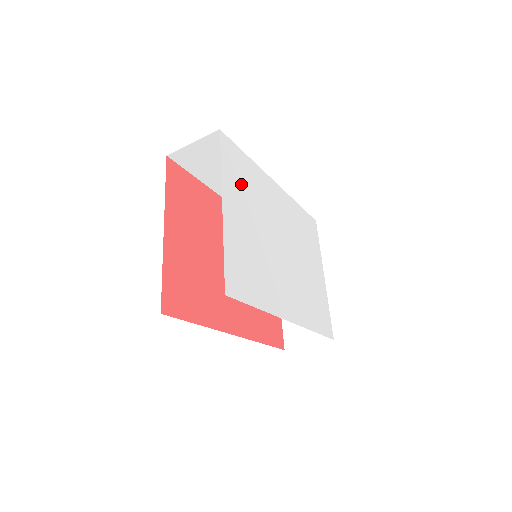
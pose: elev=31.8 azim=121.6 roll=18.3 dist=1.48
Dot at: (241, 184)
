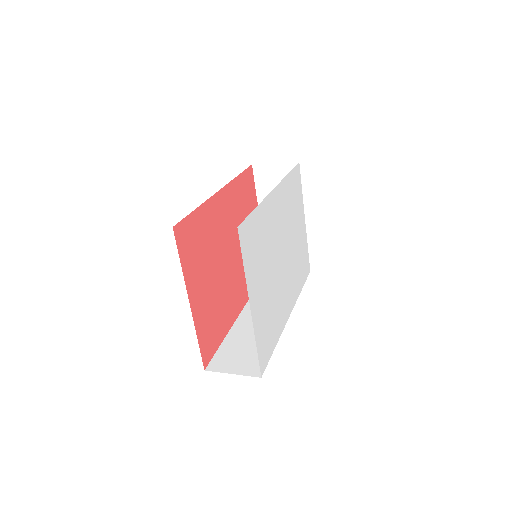
Dot at: (256, 256)
